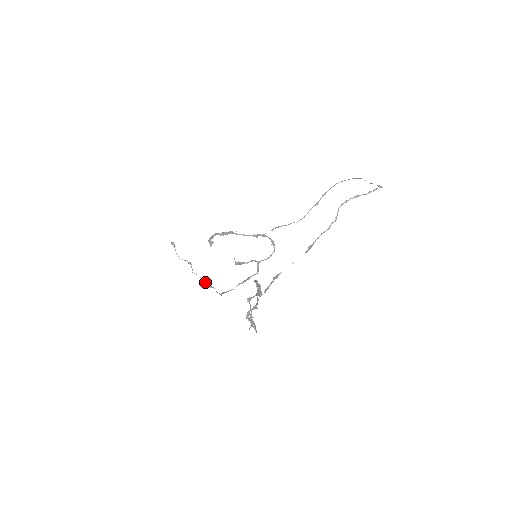
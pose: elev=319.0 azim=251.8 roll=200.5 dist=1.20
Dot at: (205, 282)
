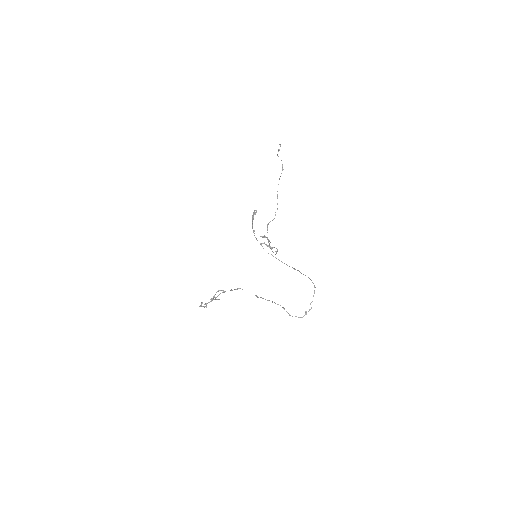
Dot at: (277, 197)
